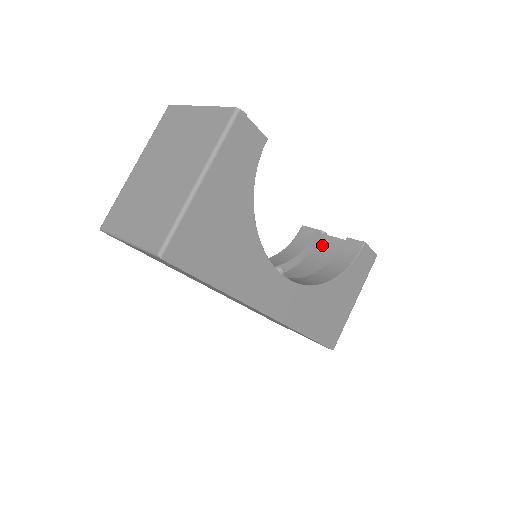
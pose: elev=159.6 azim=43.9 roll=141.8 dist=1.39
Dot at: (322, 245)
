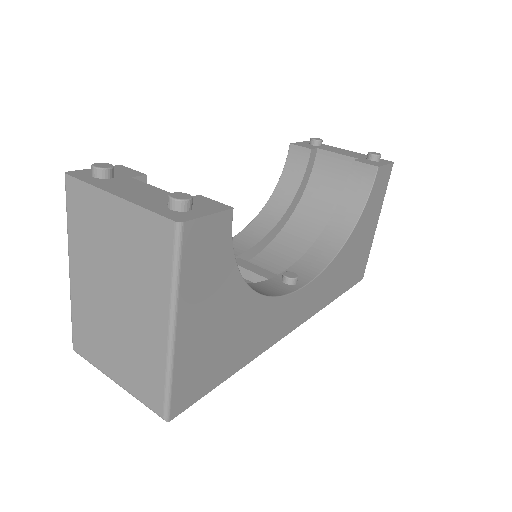
Dot at: (322, 166)
